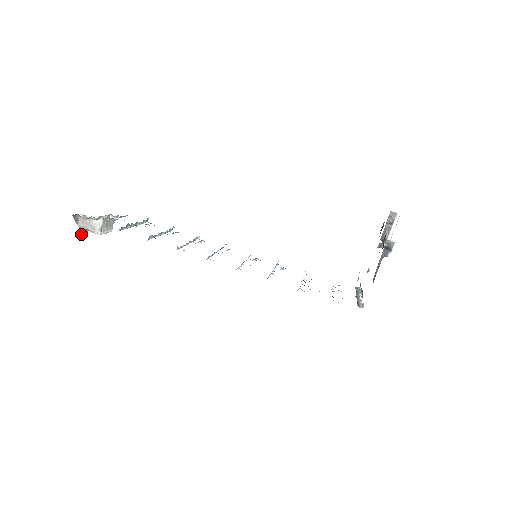
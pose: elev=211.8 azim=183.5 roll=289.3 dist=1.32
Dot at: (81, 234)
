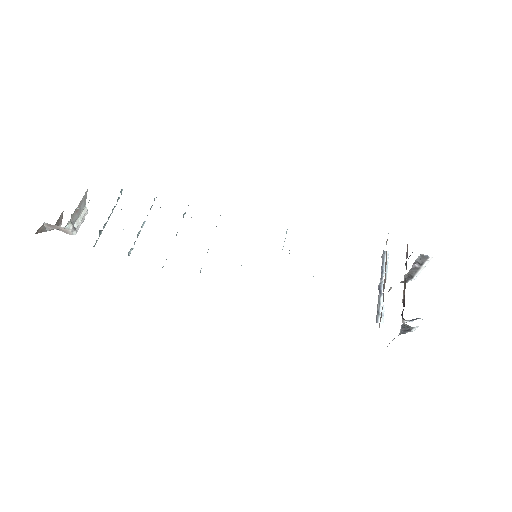
Dot at: occluded
